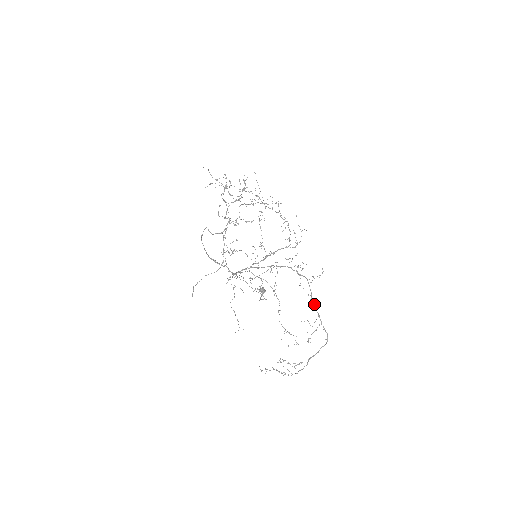
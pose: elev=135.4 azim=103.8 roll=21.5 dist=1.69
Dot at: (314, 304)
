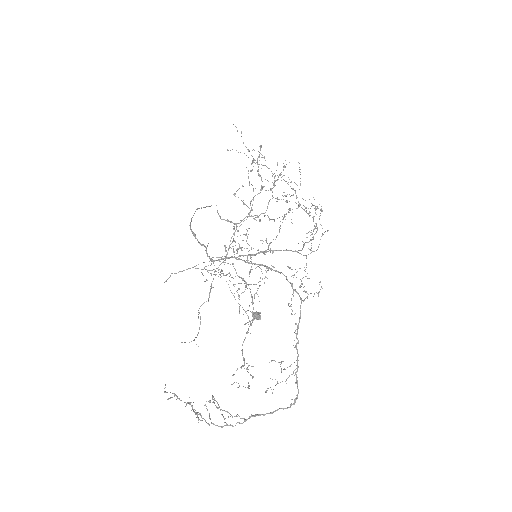
Dot at: (298, 340)
